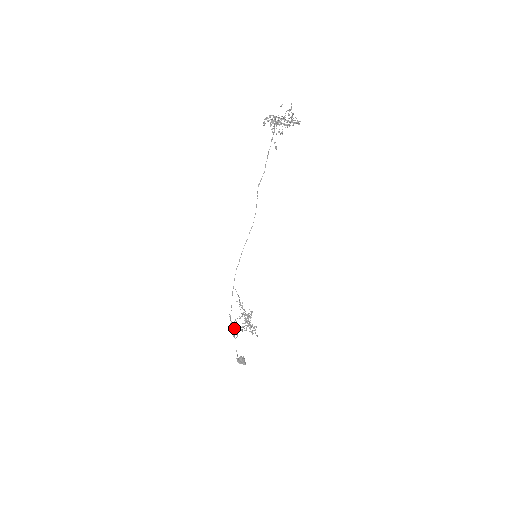
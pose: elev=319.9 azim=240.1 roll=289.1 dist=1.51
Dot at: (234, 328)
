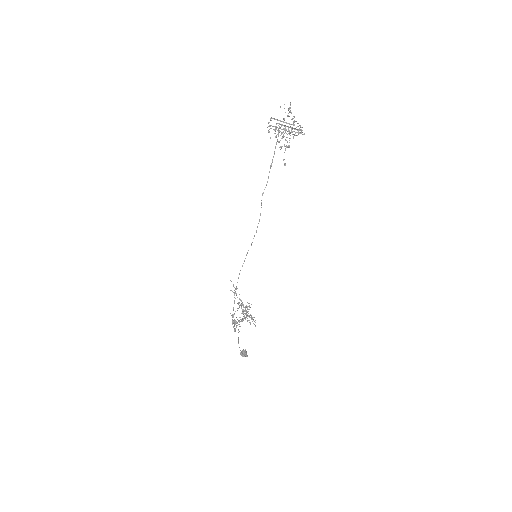
Dot at: occluded
